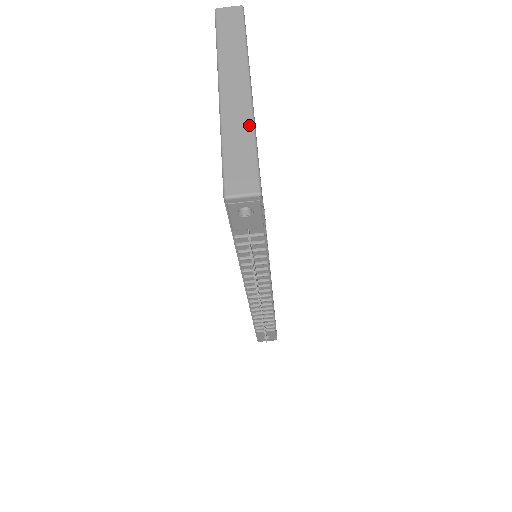
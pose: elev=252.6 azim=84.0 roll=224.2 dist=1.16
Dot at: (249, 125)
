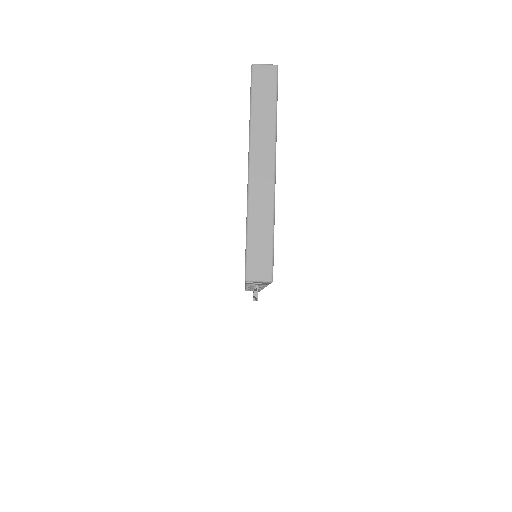
Dot at: (270, 214)
